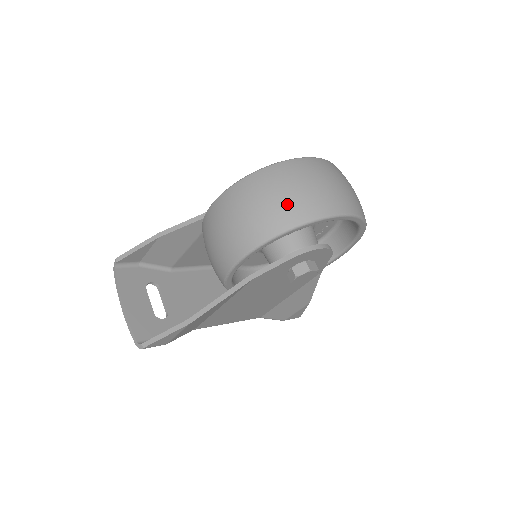
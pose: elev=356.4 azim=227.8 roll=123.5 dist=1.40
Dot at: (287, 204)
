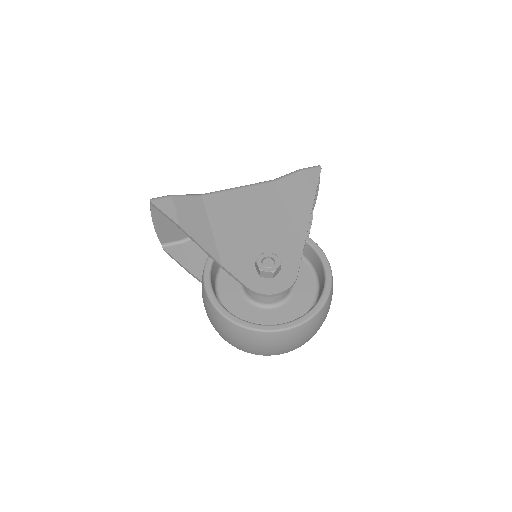
Dot at: (238, 345)
